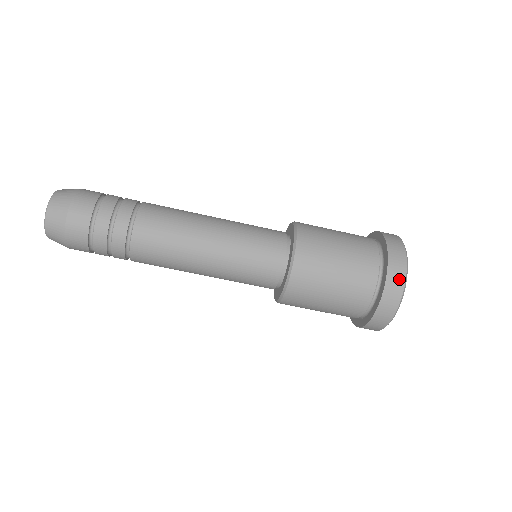
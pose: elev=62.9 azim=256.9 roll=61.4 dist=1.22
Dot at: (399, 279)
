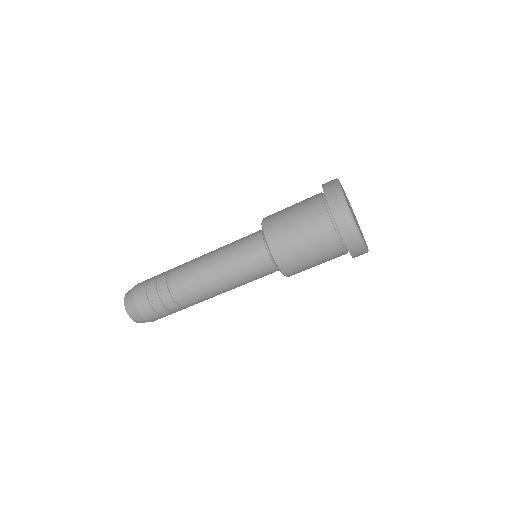
Dot at: (340, 206)
